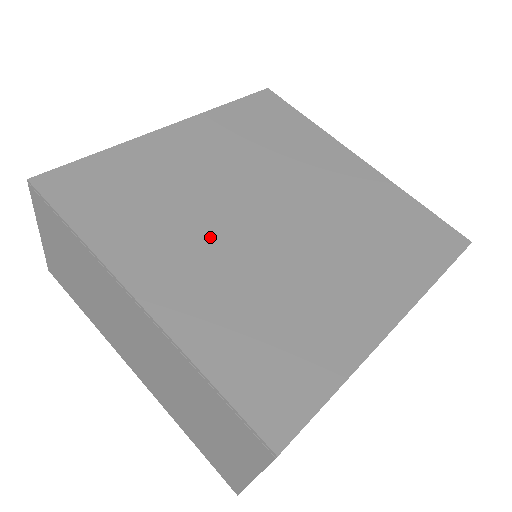
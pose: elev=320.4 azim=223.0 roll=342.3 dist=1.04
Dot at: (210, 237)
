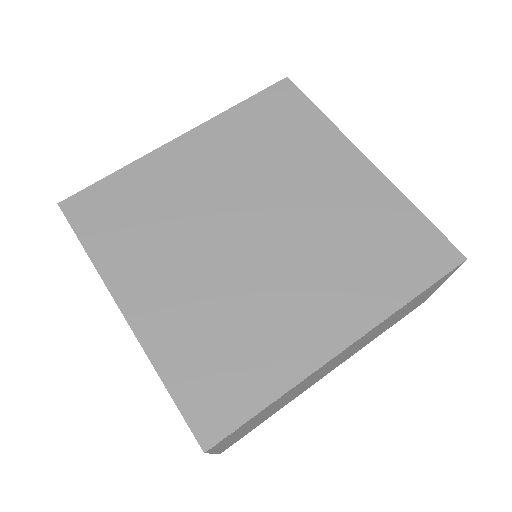
Dot at: (192, 256)
